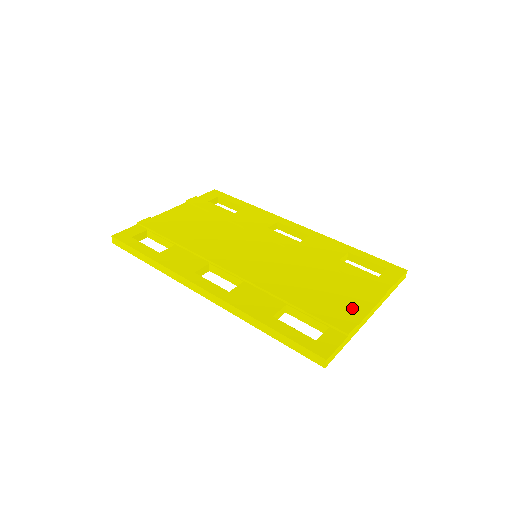
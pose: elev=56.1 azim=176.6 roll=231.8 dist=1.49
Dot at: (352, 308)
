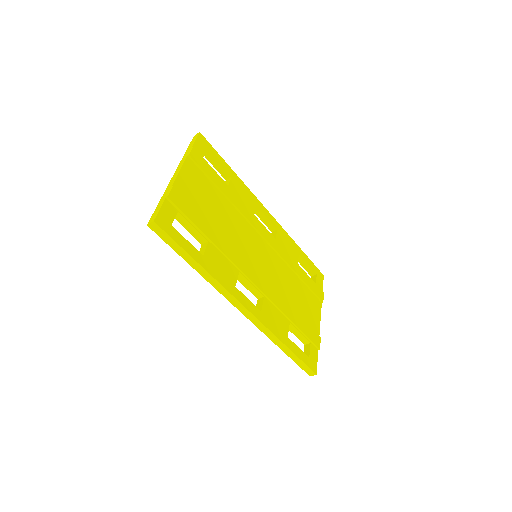
Dot at: (314, 321)
